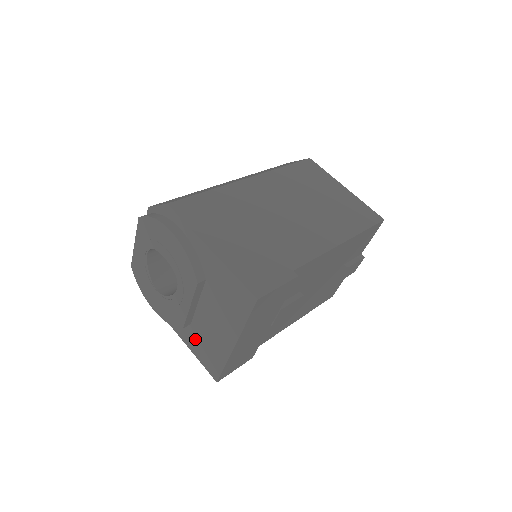
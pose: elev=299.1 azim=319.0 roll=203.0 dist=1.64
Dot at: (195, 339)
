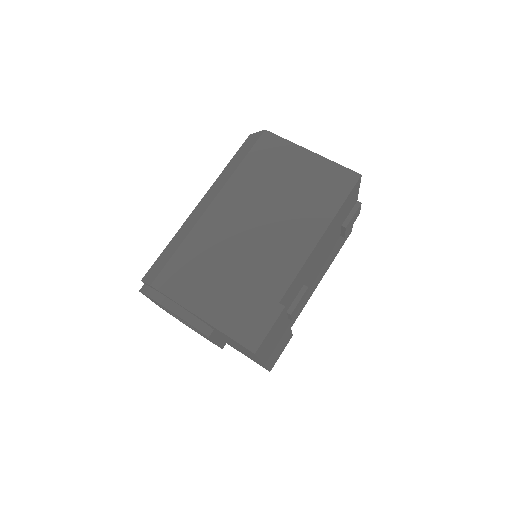
Dot at: (237, 349)
